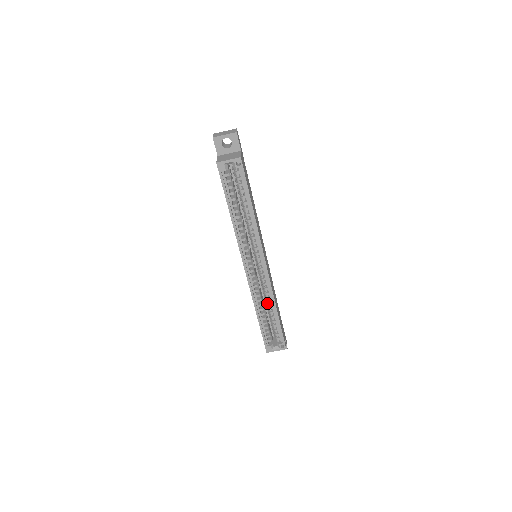
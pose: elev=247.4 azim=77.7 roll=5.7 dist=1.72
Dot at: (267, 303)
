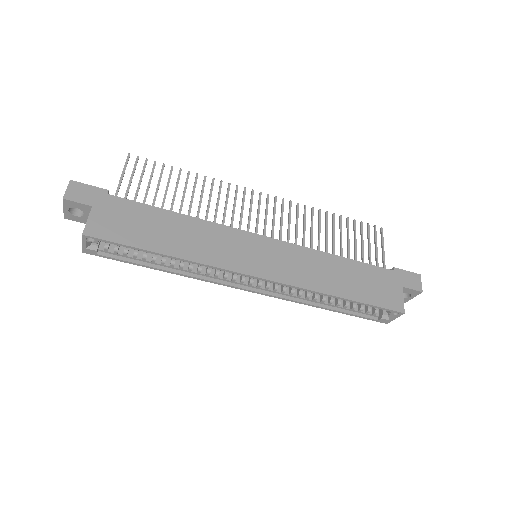
Dot at: (319, 294)
